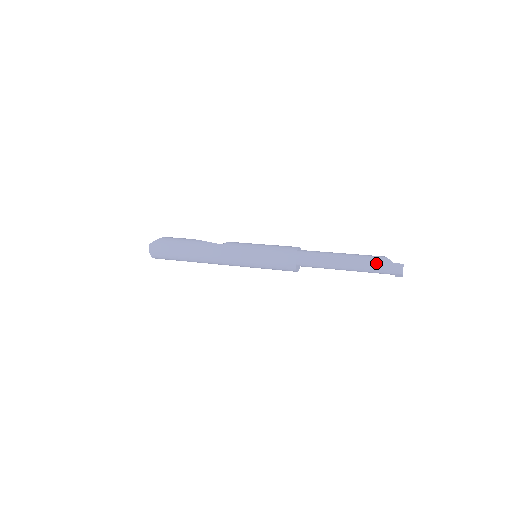
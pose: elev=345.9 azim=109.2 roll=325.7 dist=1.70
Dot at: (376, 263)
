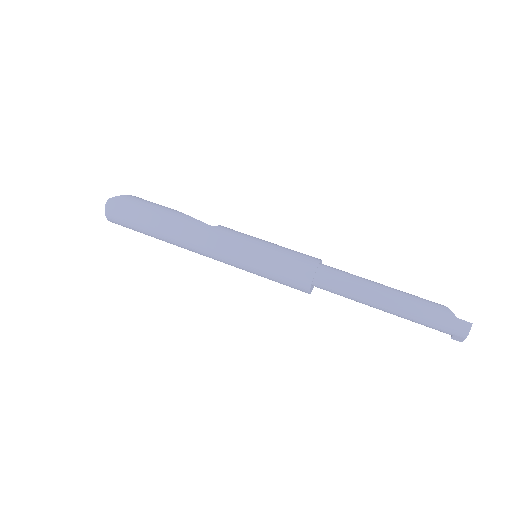
Dot at: (432, 311)
